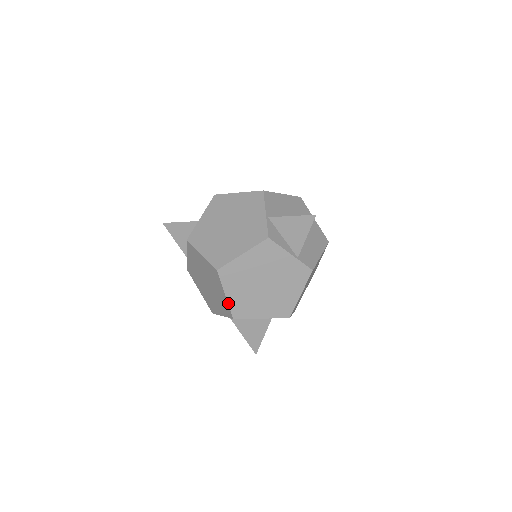
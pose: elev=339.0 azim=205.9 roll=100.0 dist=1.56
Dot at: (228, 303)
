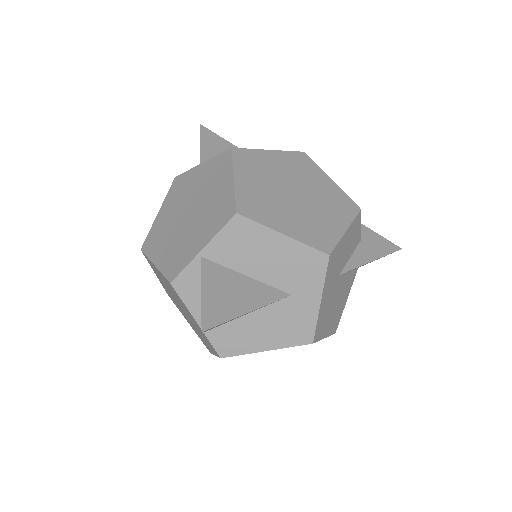
Dot at: occluded
